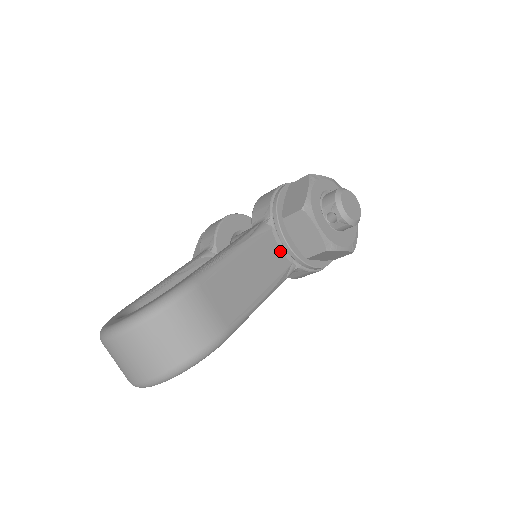
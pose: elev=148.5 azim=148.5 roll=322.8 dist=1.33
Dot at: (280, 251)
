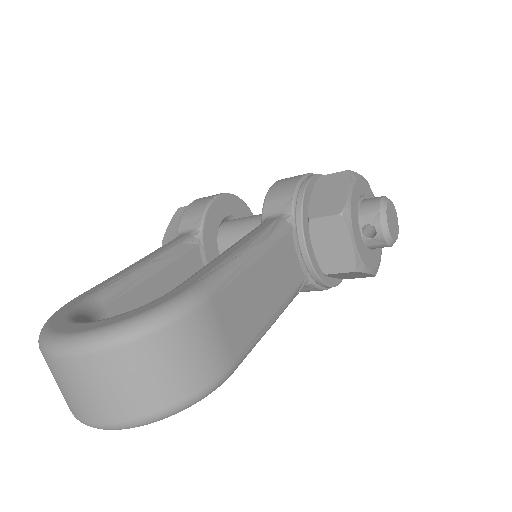
Dot at: (297, 260)
